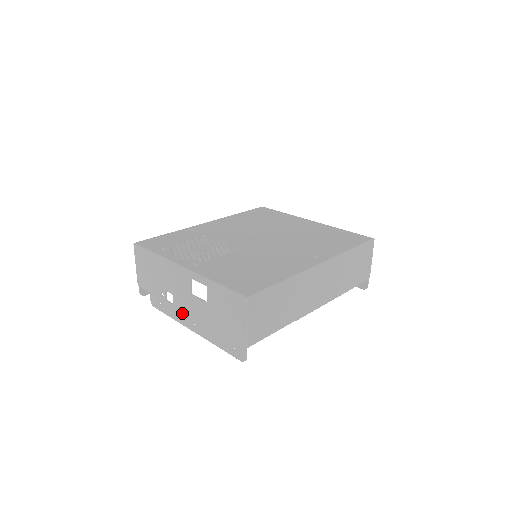
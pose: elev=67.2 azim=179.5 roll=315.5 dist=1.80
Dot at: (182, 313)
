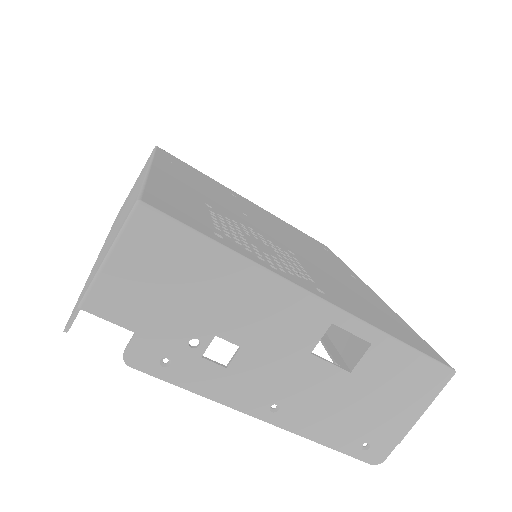
Dot at: (250, 386)
